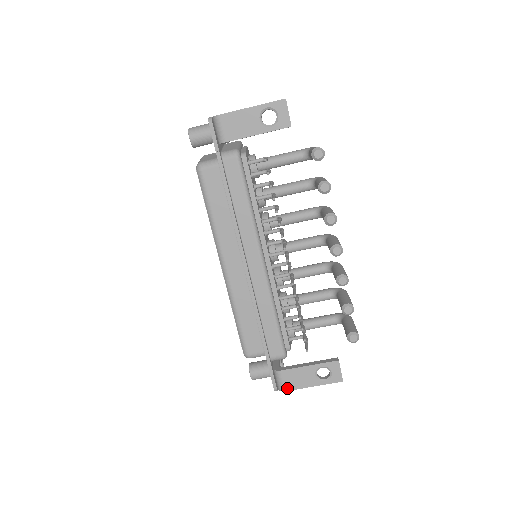
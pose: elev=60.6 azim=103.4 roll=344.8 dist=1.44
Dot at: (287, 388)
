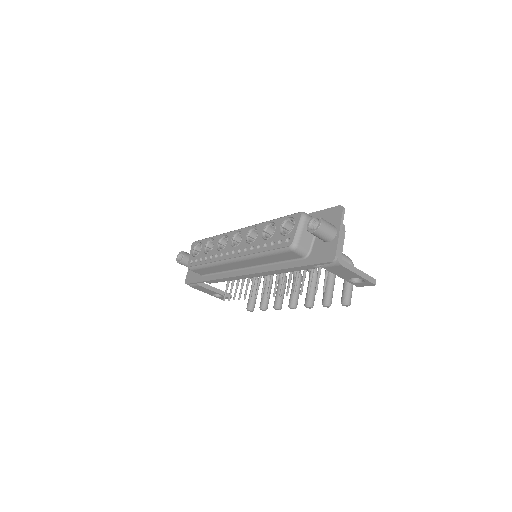
Dot at: (193, 287)
